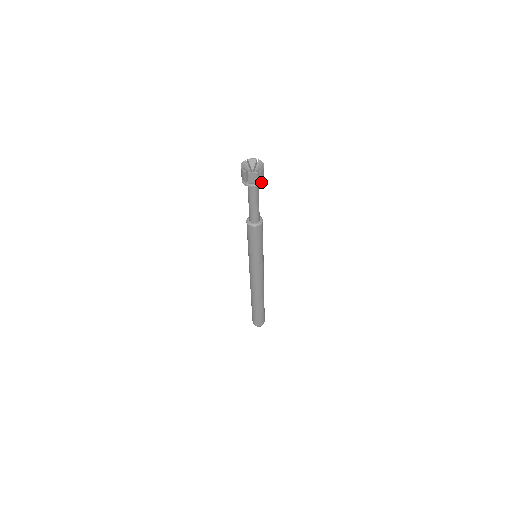
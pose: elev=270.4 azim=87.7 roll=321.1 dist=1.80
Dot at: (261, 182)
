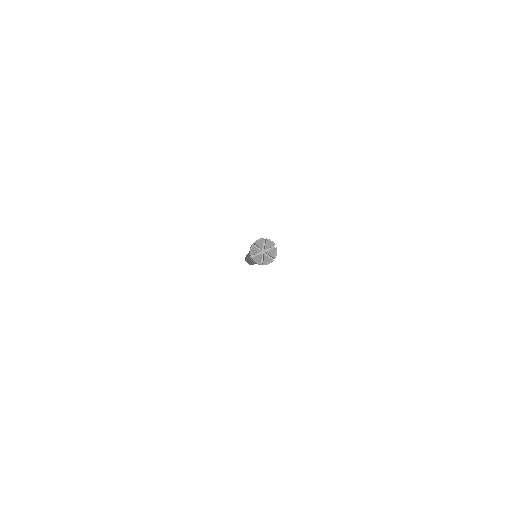
Dot at: occluded
